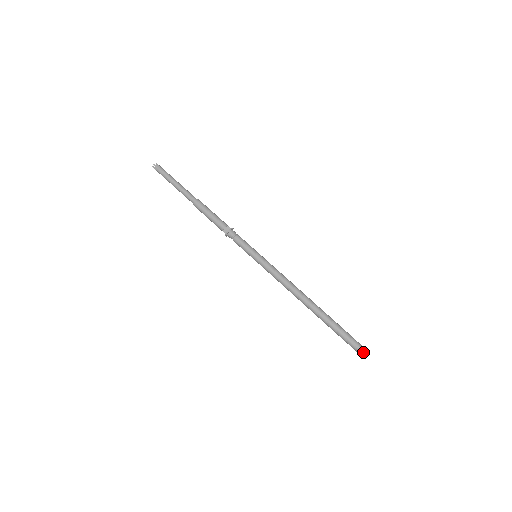
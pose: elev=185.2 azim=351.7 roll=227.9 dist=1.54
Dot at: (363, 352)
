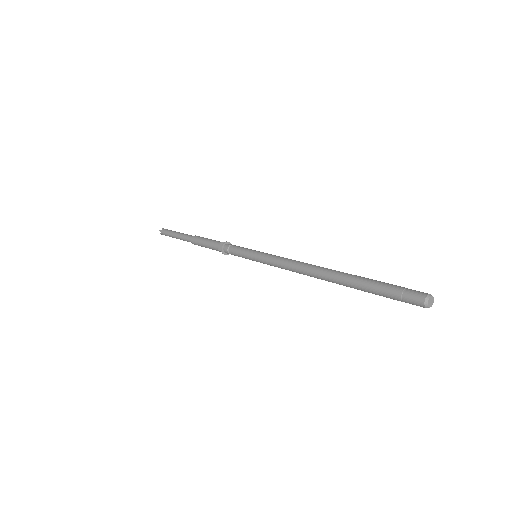
Dot at: (423, 299)
